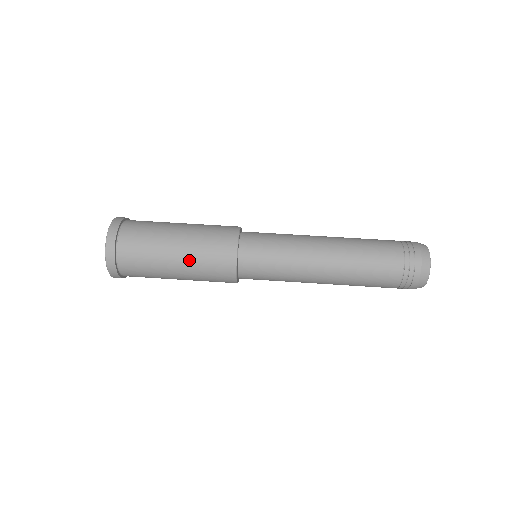
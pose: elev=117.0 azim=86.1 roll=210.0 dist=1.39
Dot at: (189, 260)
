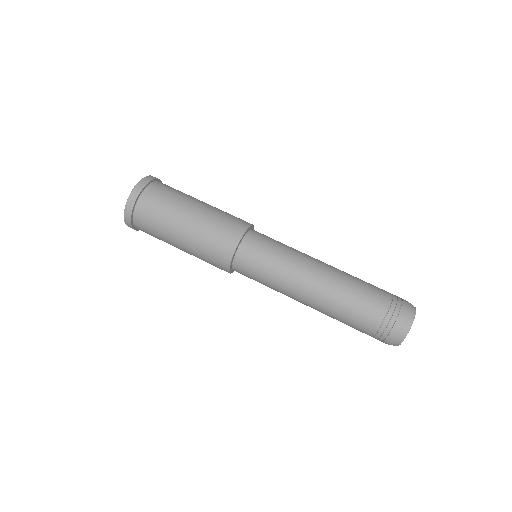
Dot at: (191, 244)
